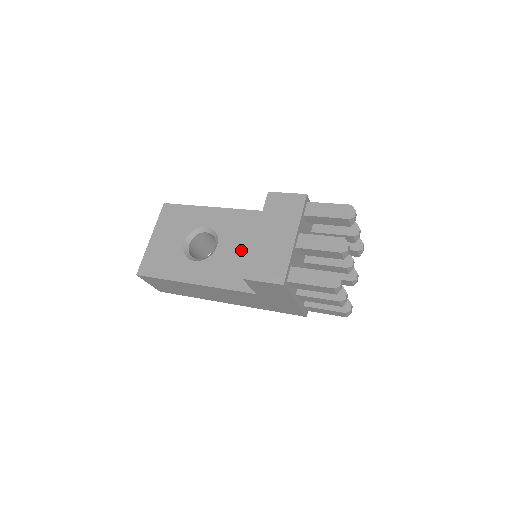
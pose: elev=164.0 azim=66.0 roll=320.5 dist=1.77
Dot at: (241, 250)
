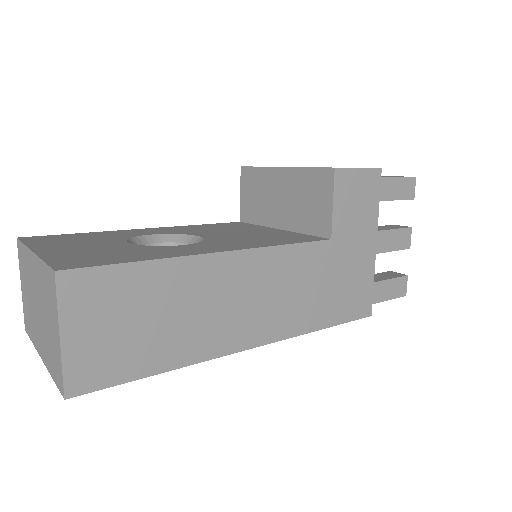
Dot at: (243, 233)
